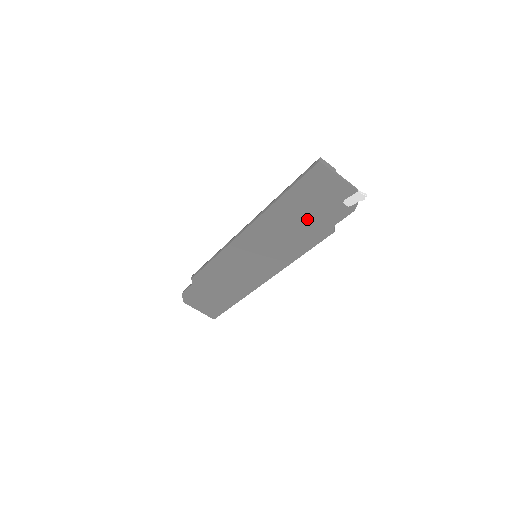
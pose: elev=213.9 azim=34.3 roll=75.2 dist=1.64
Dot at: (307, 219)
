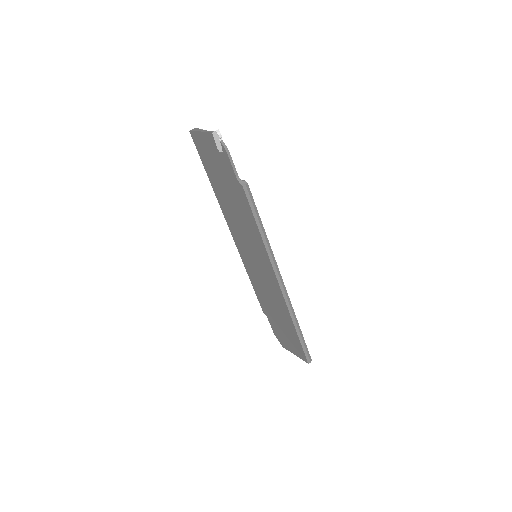
Dot at: (228, 188)
